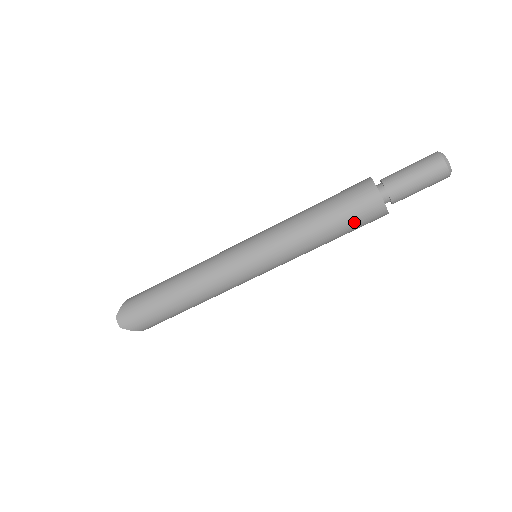
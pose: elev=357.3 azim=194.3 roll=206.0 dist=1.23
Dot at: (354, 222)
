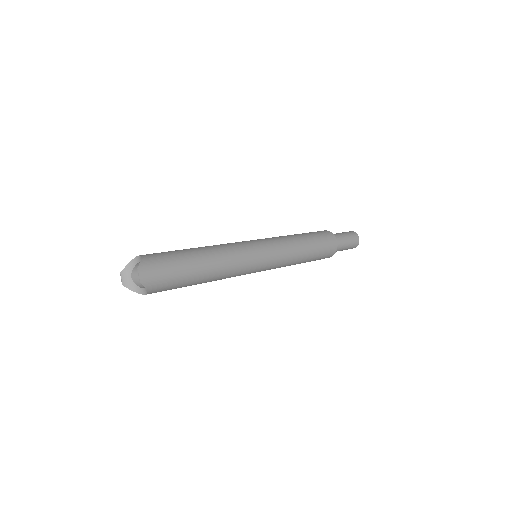
Dot at: (321, 254)
